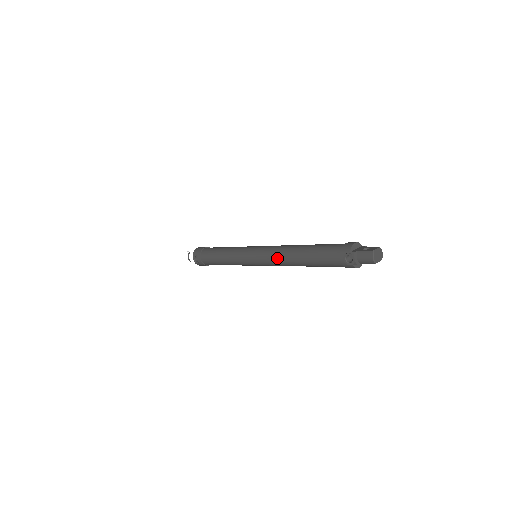
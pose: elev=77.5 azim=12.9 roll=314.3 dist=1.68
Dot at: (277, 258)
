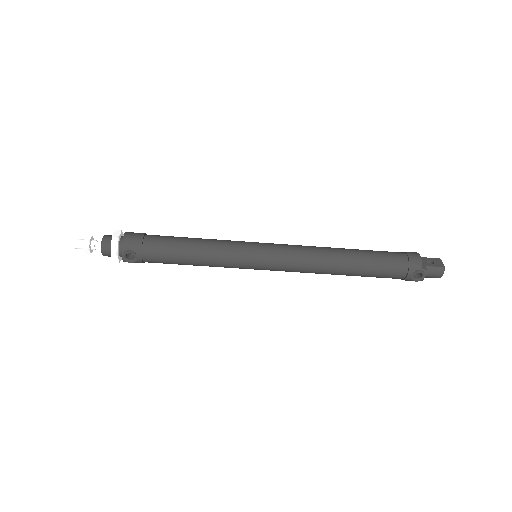
Dot at: (310, 267)
